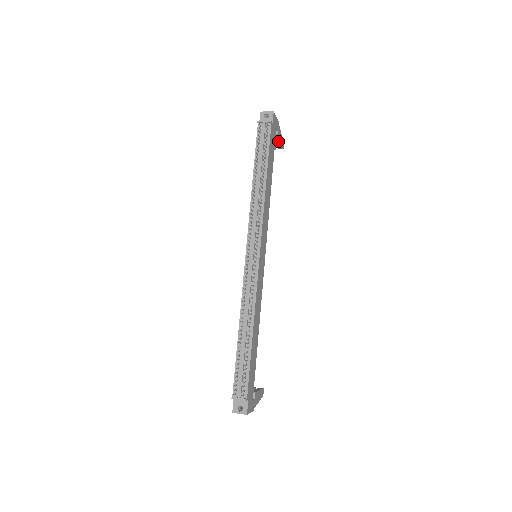
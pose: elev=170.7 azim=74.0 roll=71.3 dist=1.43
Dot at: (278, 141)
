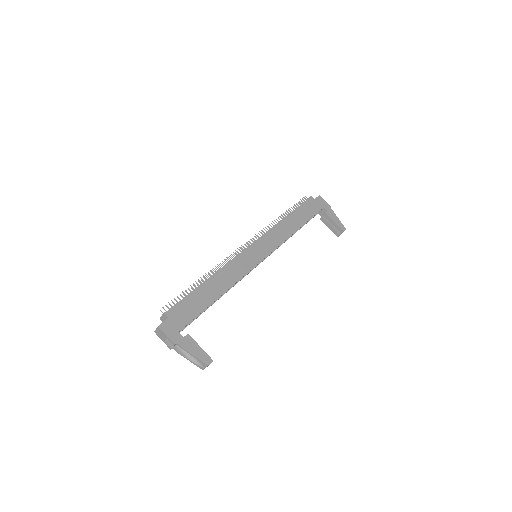
Dot at: (331, 220)
